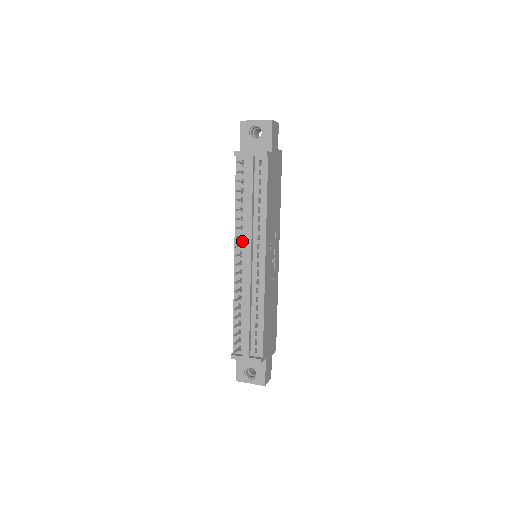
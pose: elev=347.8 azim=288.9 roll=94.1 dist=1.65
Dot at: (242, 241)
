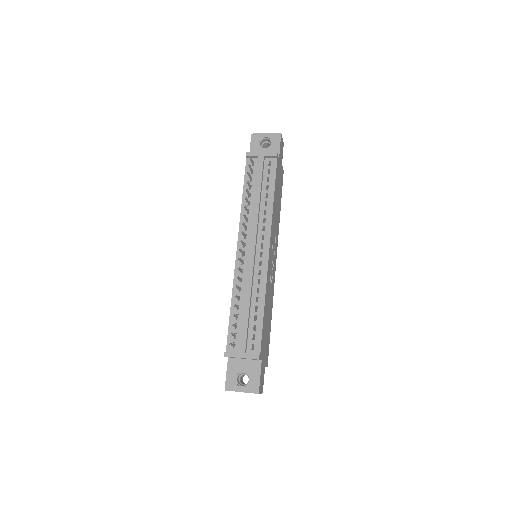
Dot at: (246, 233)
